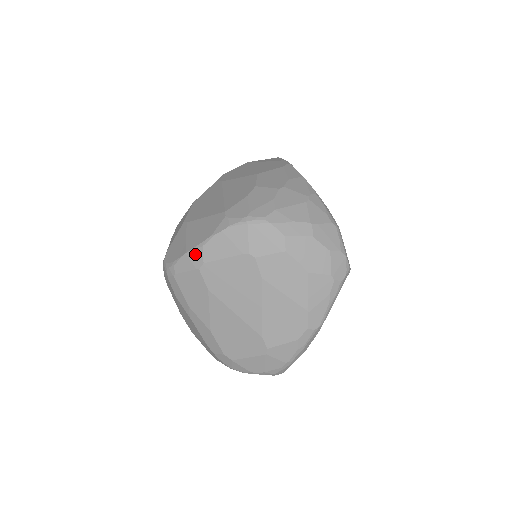
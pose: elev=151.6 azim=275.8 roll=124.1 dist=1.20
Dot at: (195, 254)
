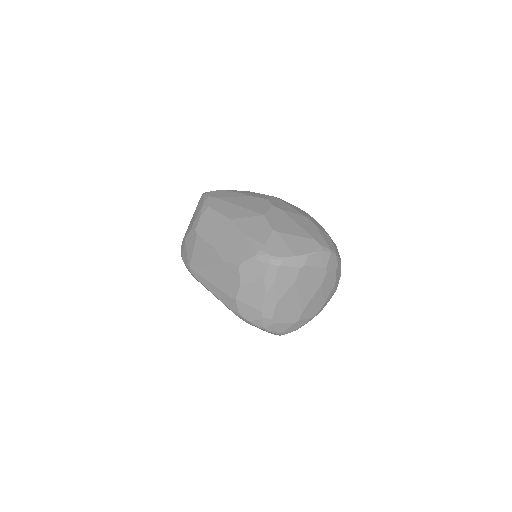
Dot at: (301, 259)
